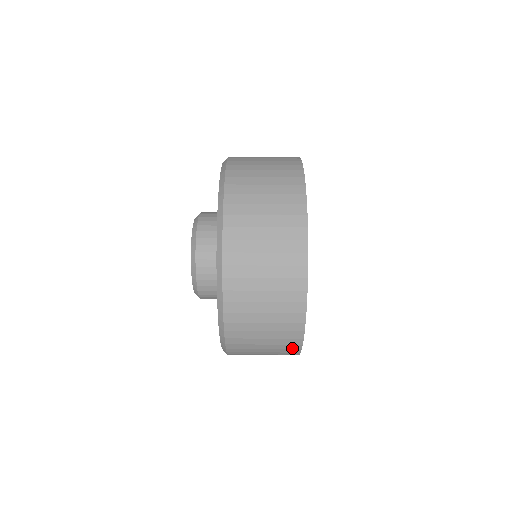
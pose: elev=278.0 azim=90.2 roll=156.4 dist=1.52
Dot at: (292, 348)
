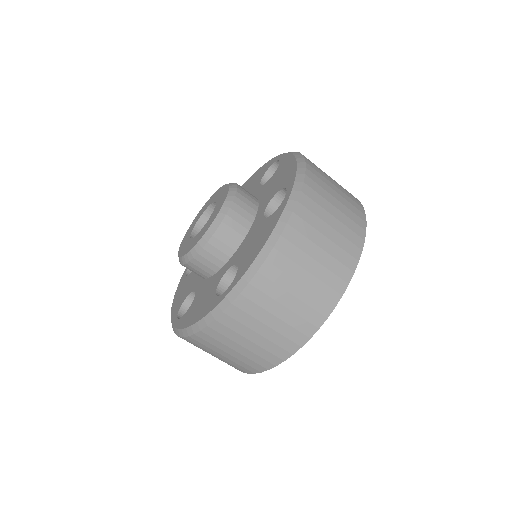
Dot at: occluded
